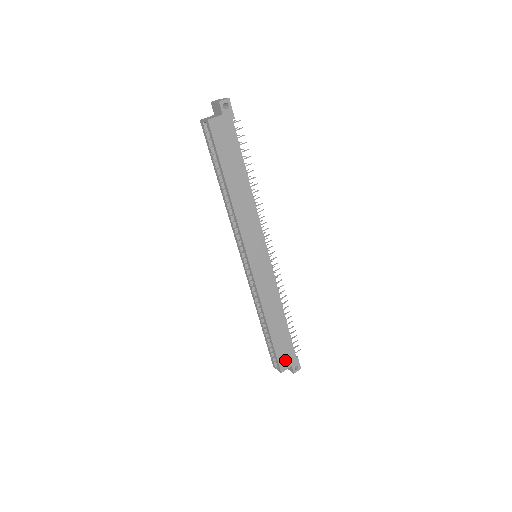
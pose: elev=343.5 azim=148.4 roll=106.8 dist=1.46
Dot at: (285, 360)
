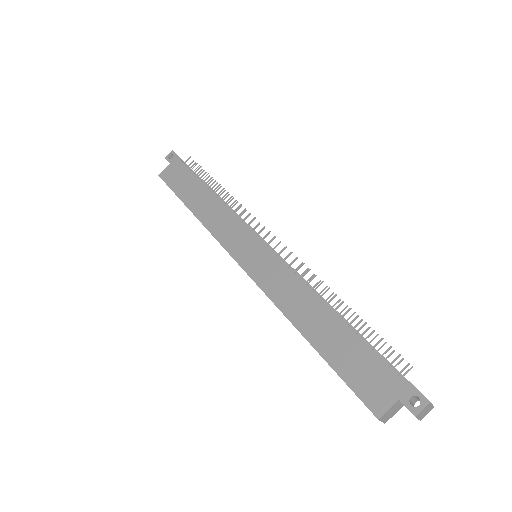
Dot at: (374, 390)
